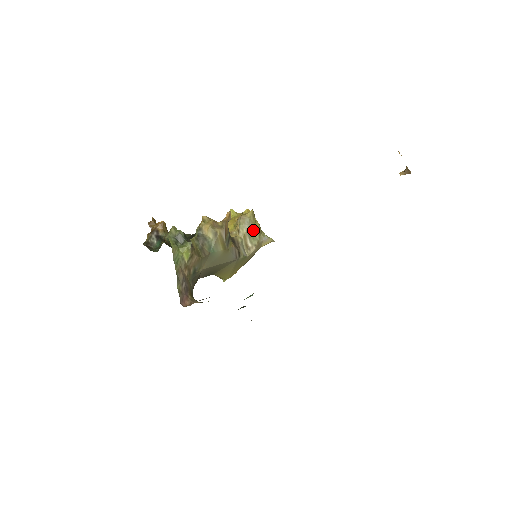
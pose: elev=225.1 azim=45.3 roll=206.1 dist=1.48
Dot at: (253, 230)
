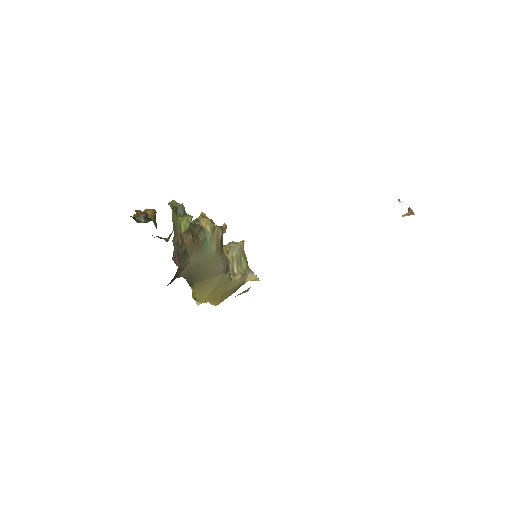
Dot at: (242, 258)
